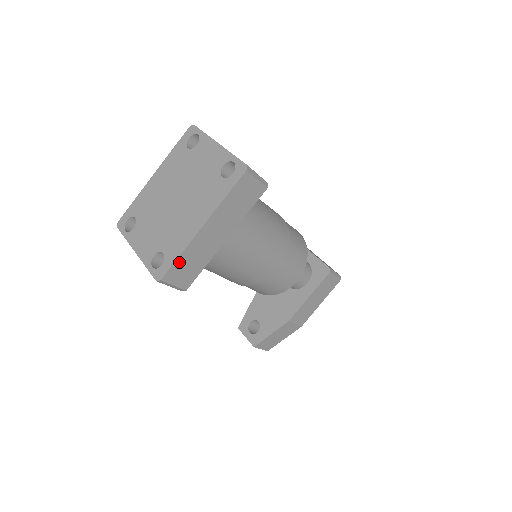
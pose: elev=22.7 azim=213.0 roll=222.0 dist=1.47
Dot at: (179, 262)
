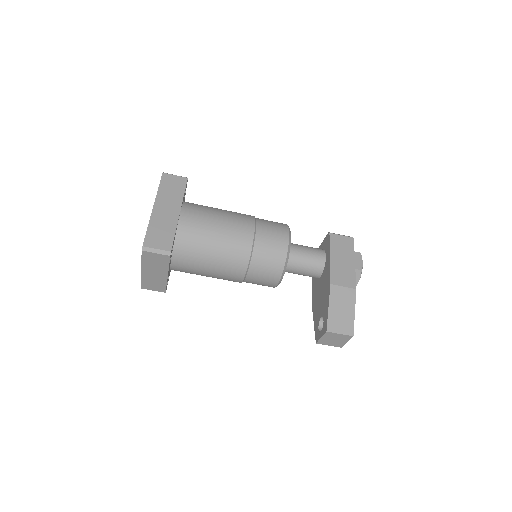
Dot at: (150, 232)
